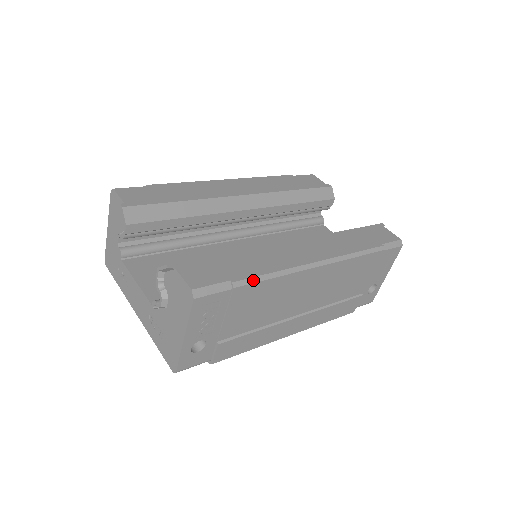
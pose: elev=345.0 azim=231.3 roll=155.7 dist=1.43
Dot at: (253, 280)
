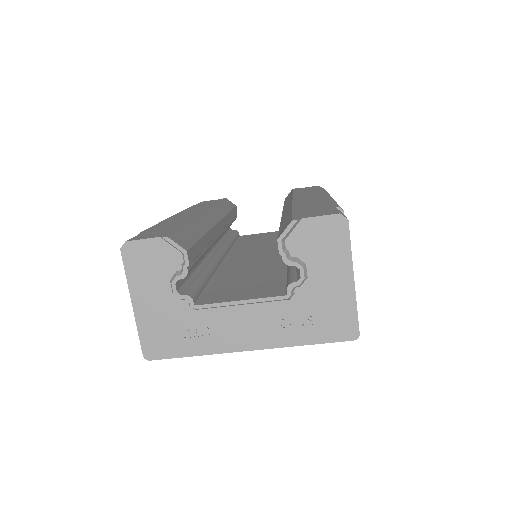
Dot at: occluded
